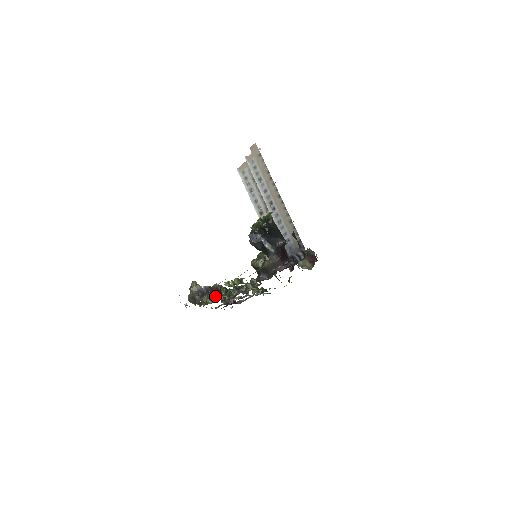
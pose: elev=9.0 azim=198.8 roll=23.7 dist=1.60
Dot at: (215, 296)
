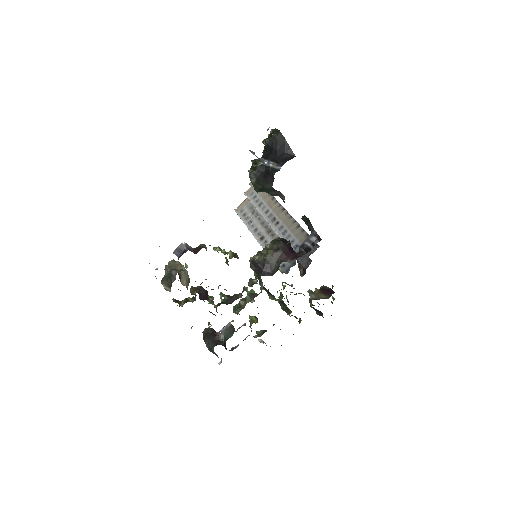
Dot at: occluded
